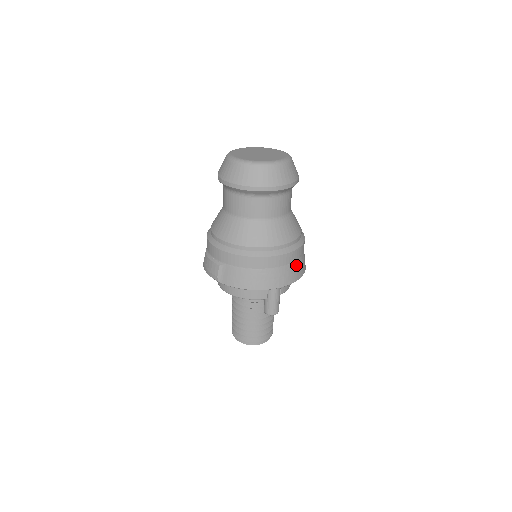
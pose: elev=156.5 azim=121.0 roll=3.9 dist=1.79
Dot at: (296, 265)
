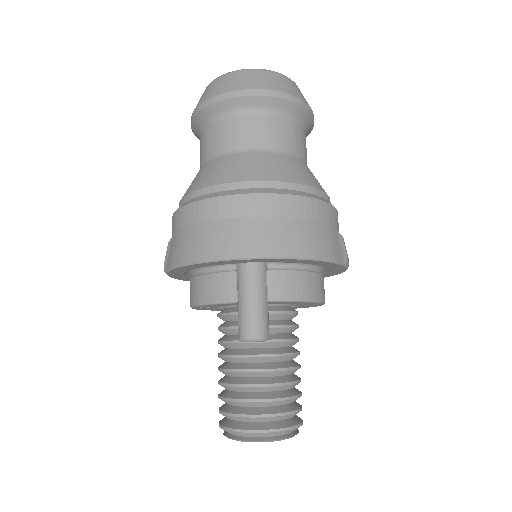
Dot at: (286, 227)
